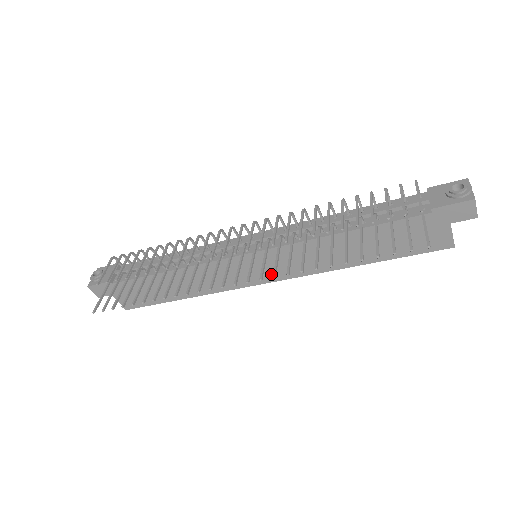
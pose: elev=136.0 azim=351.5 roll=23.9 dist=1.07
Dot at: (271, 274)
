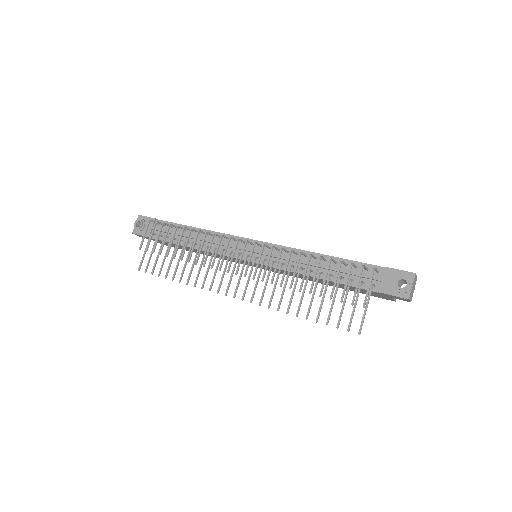
Dot at: occluded
